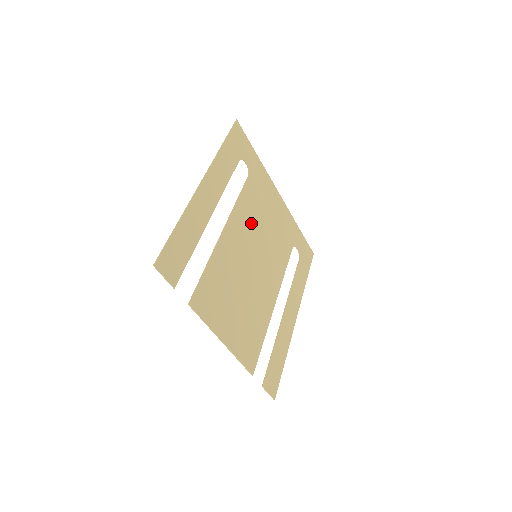
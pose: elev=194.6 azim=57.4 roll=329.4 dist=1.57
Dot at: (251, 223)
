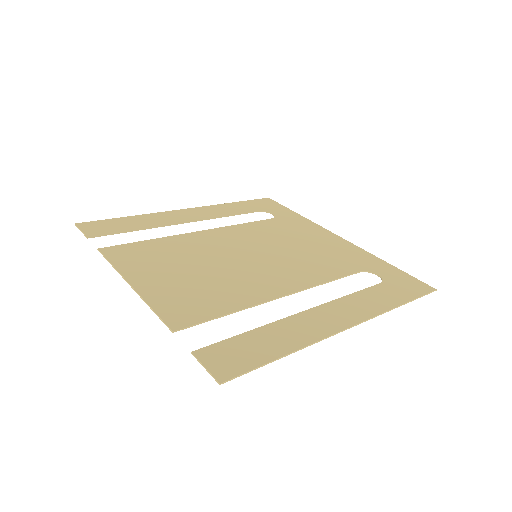
Dot at: (259, 238)
